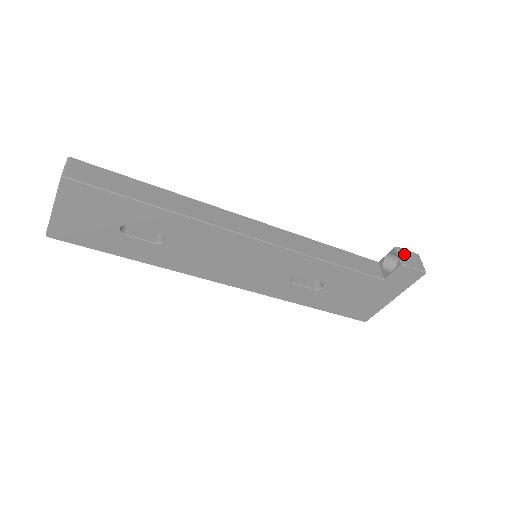
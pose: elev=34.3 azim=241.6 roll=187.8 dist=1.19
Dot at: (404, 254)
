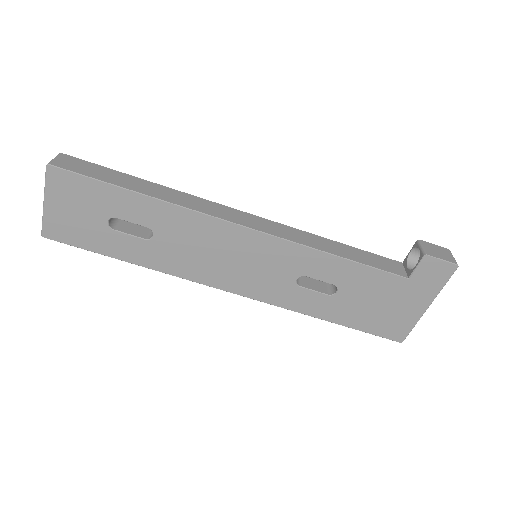
Dot at: (428, 246)
